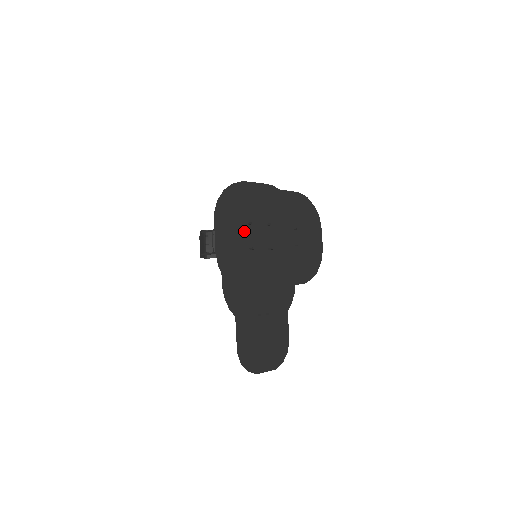
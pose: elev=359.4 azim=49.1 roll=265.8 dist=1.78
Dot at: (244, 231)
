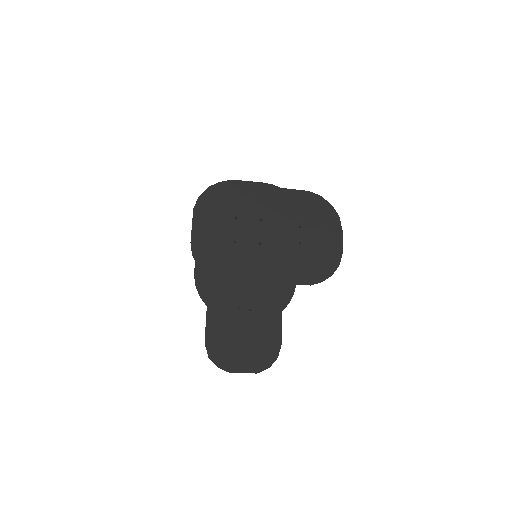
Dot at: (229, 225)
